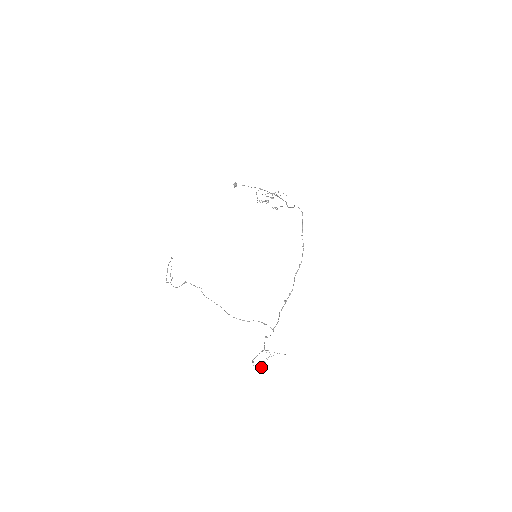
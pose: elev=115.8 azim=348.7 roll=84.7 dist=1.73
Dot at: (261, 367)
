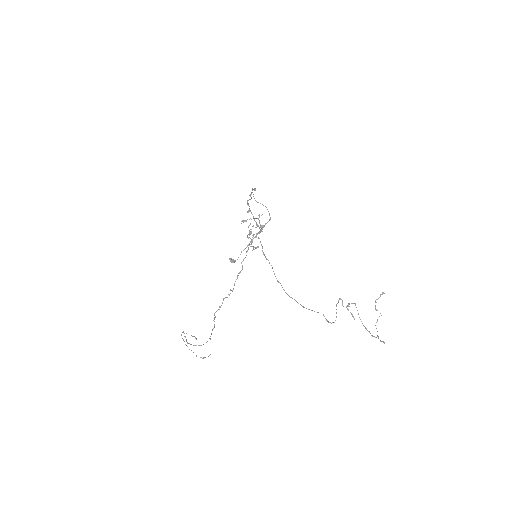
Dot at: occluded
